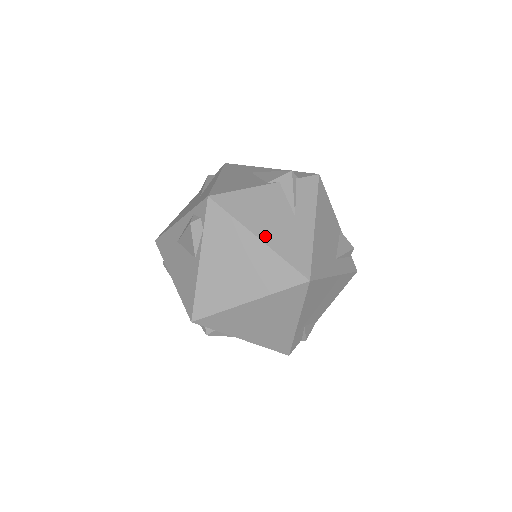
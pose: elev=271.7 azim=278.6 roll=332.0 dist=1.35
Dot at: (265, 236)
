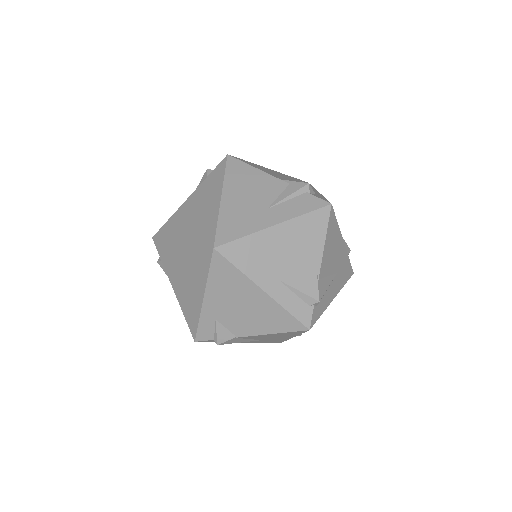
Dot at: (227, 200)
